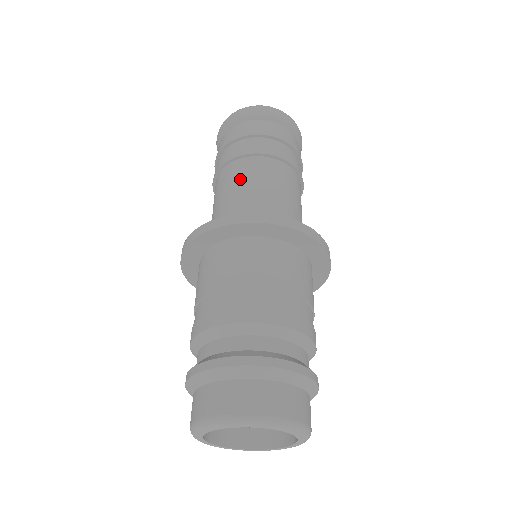
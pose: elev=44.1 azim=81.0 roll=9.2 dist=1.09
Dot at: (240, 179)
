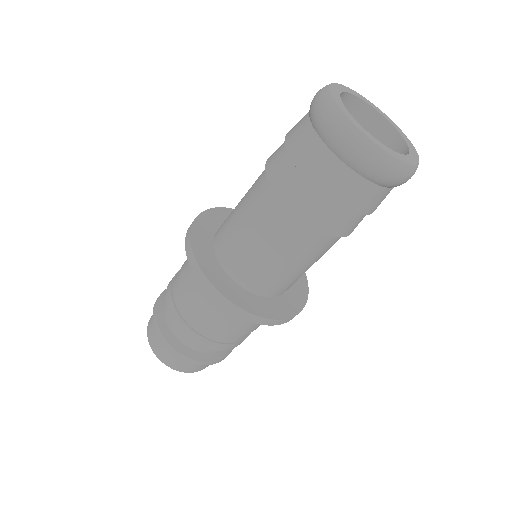
Dot at: (285, 245)
